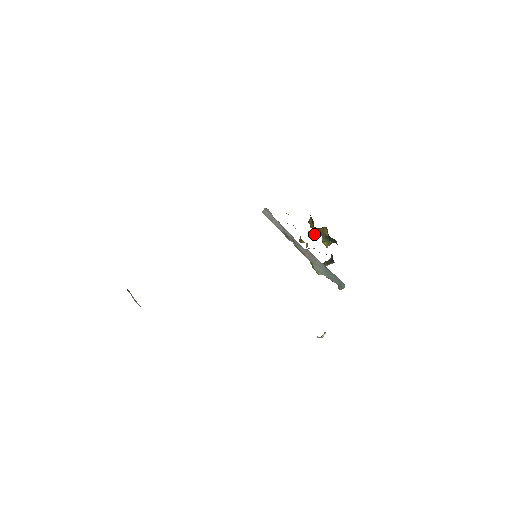
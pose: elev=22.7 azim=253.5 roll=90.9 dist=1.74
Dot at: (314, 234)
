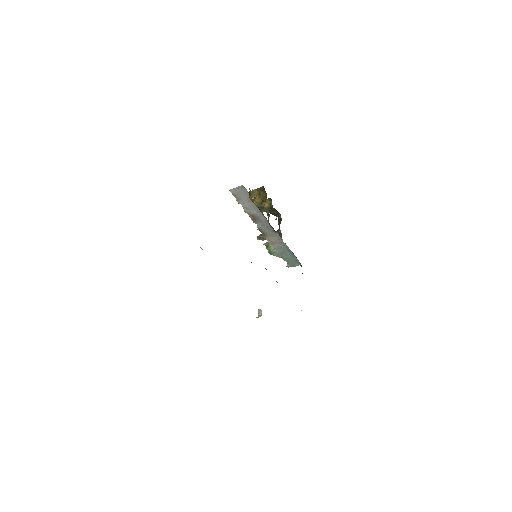
Dot at: occluded
